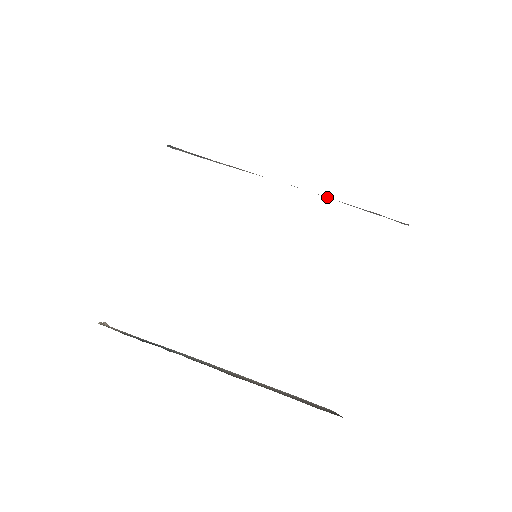
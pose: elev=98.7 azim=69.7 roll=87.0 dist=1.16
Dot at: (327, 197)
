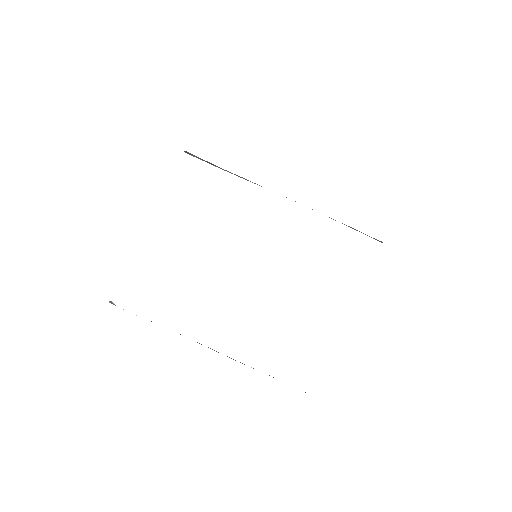
Dot at: occluded
